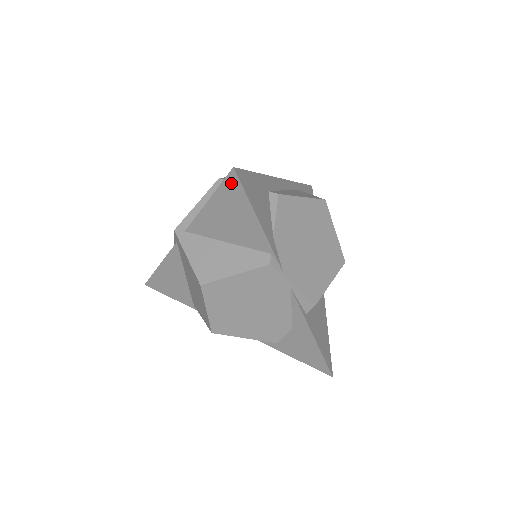
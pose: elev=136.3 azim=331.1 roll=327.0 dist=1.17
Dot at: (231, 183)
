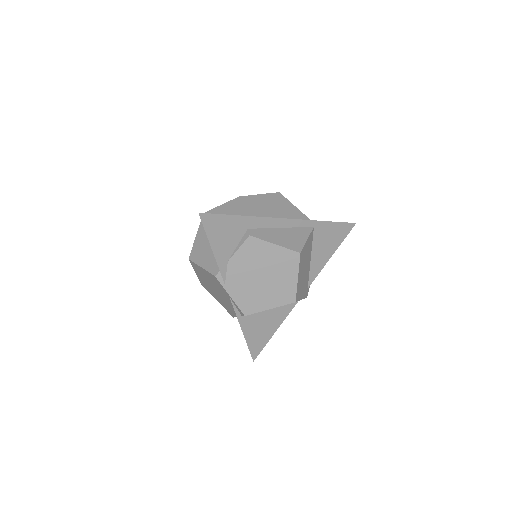
Dot at: occluded
